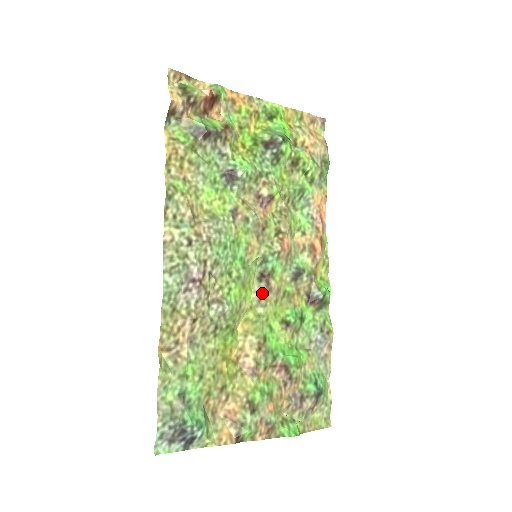
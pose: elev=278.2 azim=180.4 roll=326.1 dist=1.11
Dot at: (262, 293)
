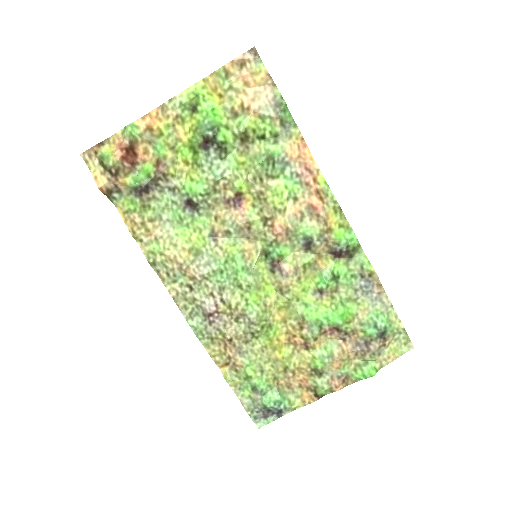
Dot at: (280, 282)
